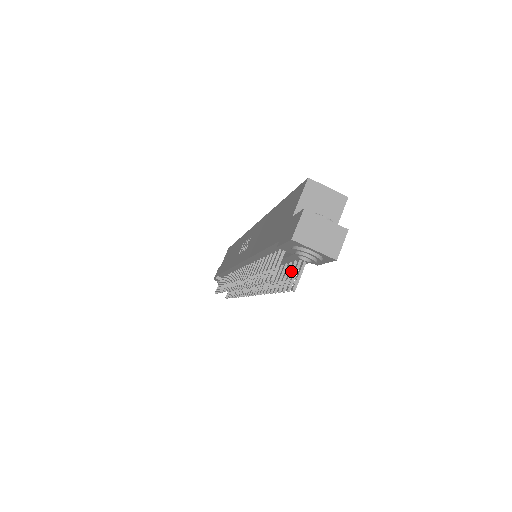
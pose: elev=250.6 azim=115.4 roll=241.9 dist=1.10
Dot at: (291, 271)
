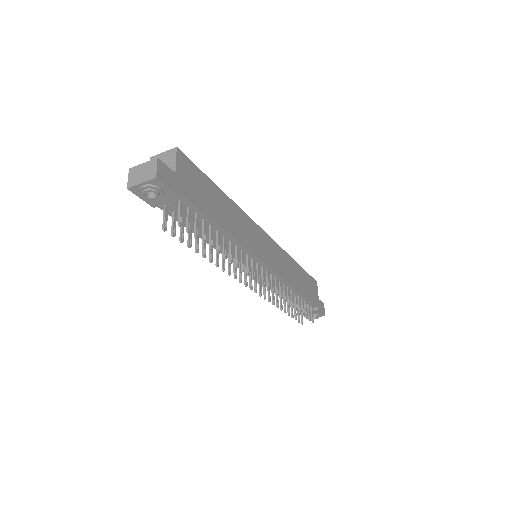
Dot at: (195, 222)
